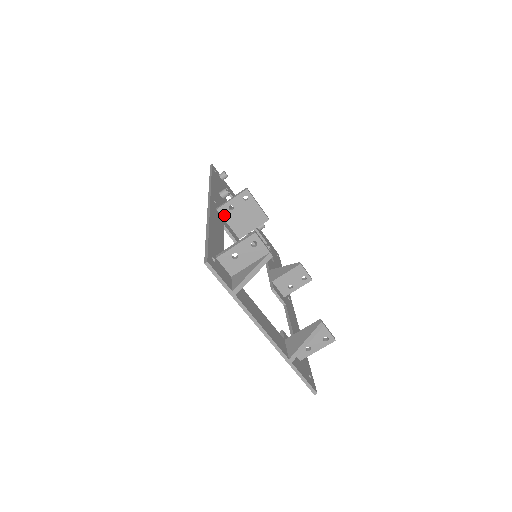
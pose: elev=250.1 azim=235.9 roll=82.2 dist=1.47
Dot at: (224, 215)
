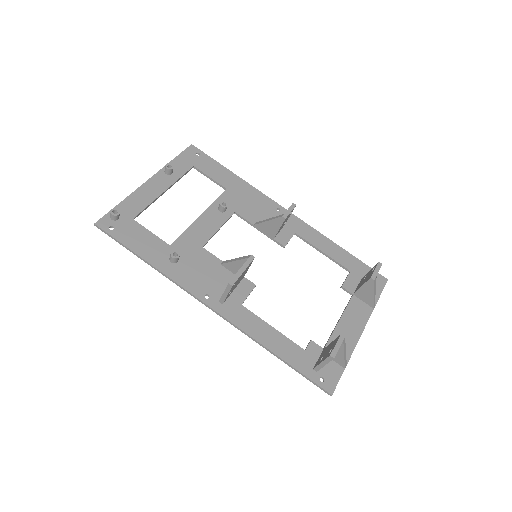
Dot at: (228, 296)
